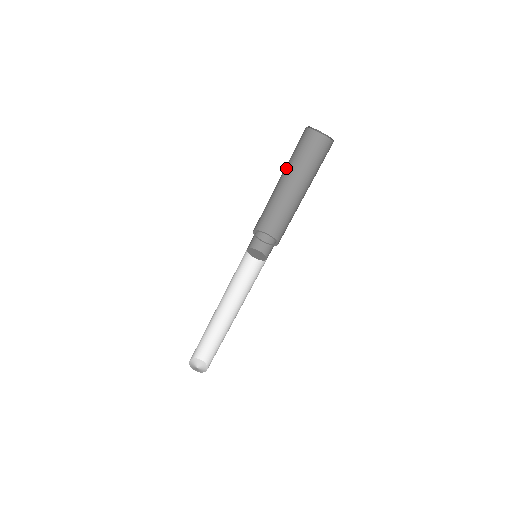
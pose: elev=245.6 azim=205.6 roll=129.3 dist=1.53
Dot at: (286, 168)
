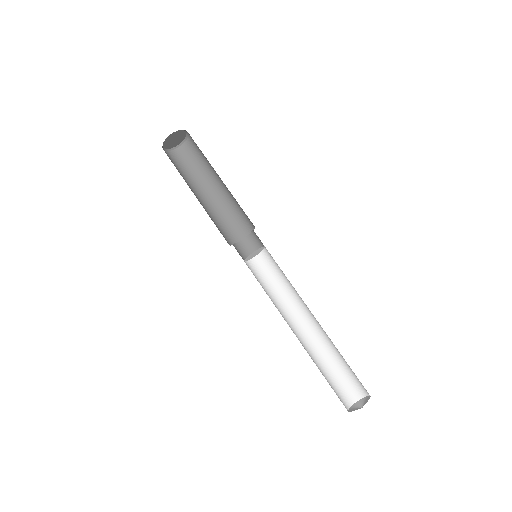
Dot at: (189, 186)
